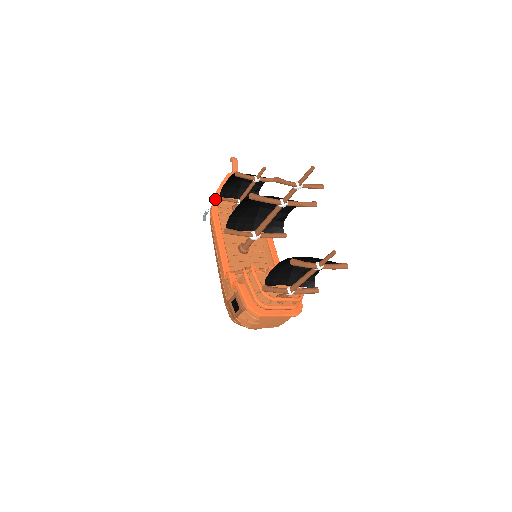
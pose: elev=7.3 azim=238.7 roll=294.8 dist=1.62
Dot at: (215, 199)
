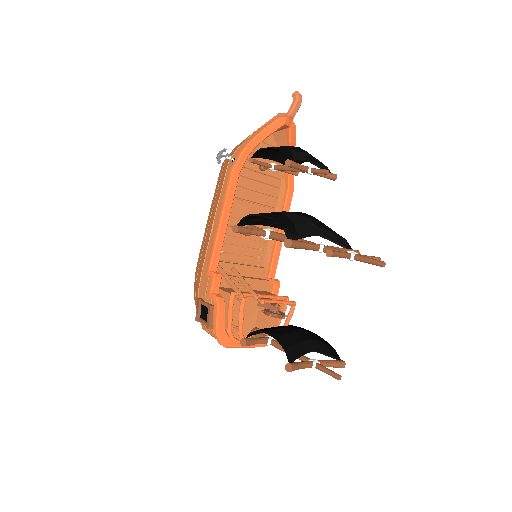
Dot at: (245, 152)
